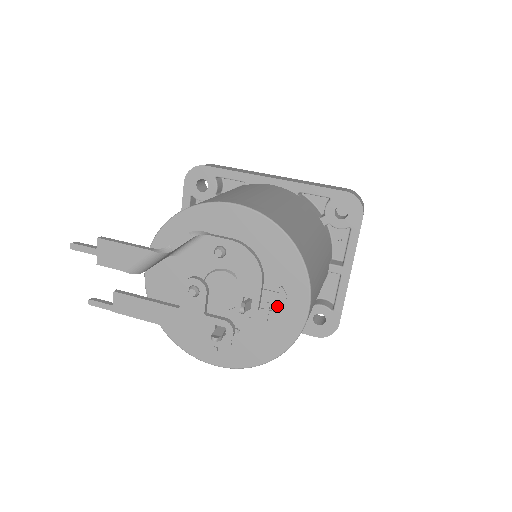
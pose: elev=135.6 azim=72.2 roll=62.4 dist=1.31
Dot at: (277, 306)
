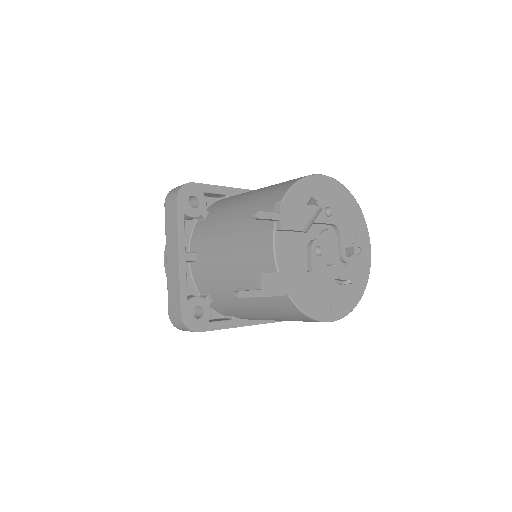
Dot at: occluded
